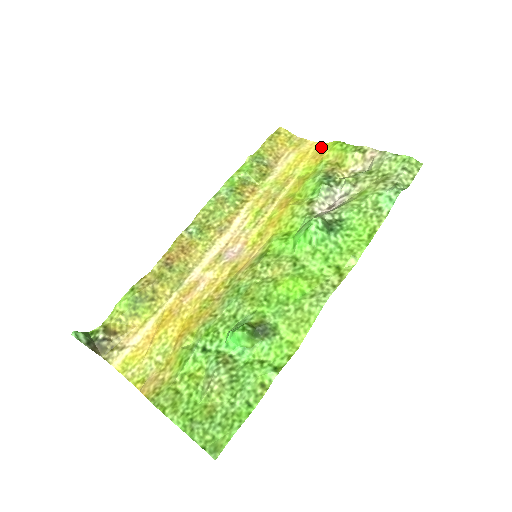
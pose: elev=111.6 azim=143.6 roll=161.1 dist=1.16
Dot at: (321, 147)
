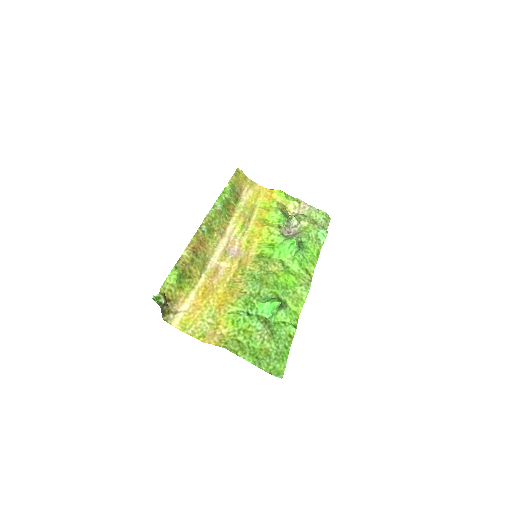
Dot at: (268, 191)
